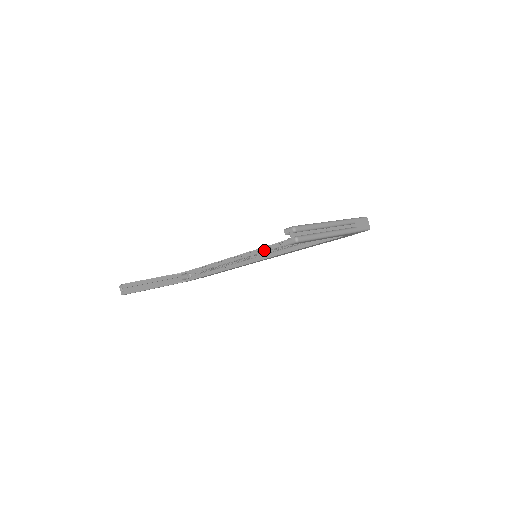
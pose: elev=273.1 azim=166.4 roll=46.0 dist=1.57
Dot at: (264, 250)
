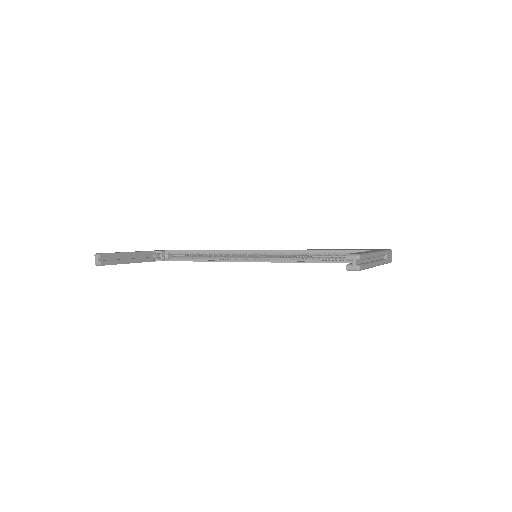
Dot at: (269, 253)
